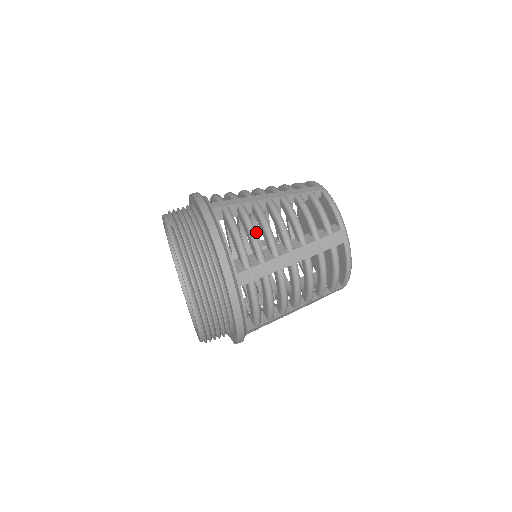
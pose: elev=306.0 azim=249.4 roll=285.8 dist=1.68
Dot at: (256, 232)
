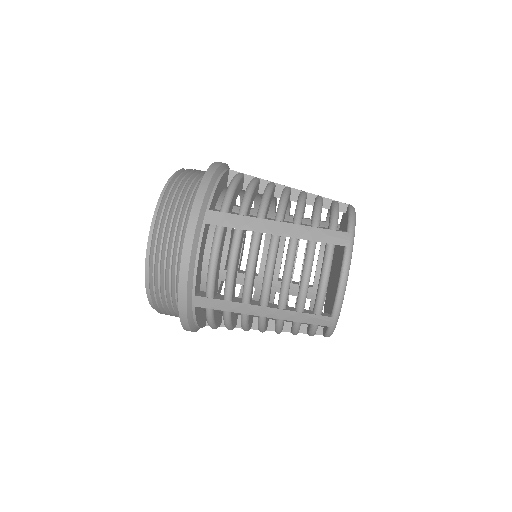
Dot at: (253, 193)
